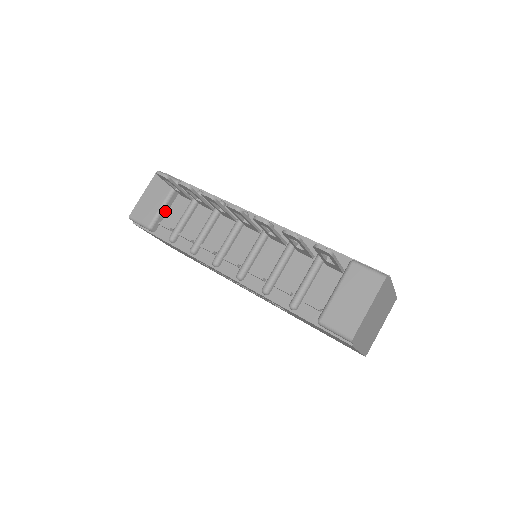
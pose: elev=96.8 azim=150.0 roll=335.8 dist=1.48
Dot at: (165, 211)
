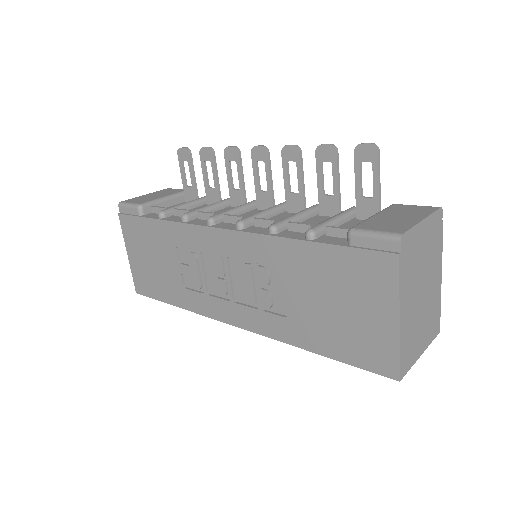
Dot at: (163, 205)
